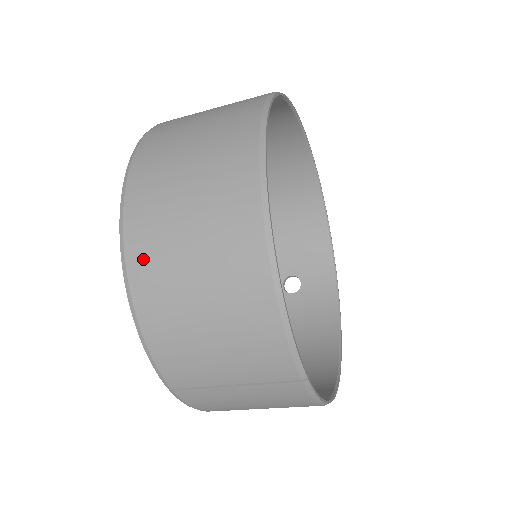
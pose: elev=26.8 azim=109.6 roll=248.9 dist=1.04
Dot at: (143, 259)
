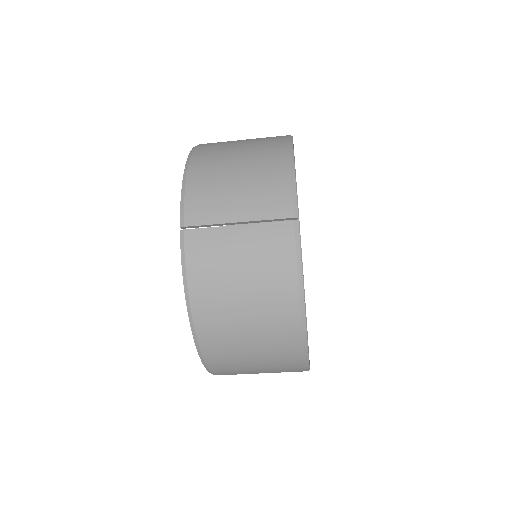
Dot at: (206, 149)
